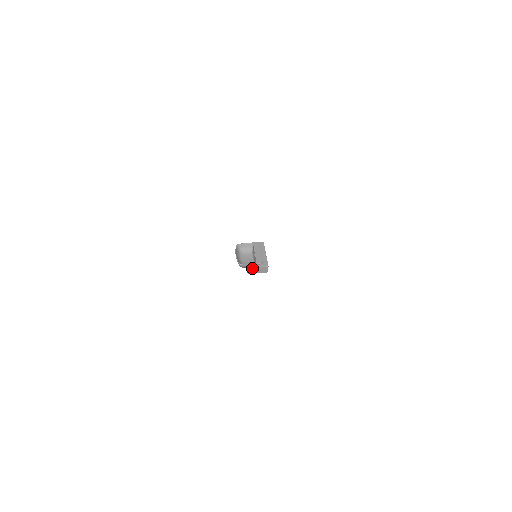
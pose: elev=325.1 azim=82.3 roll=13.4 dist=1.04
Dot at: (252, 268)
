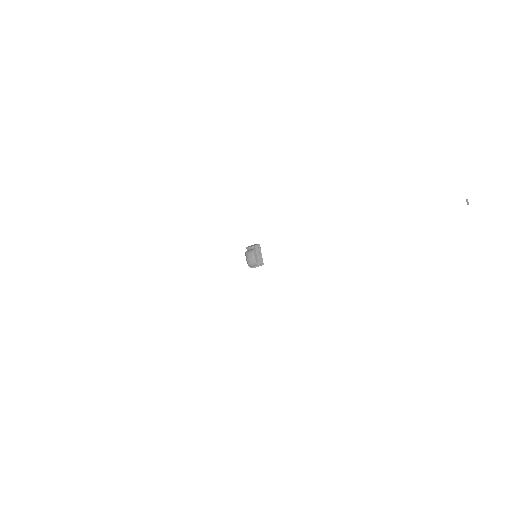
Dot at: occluded
